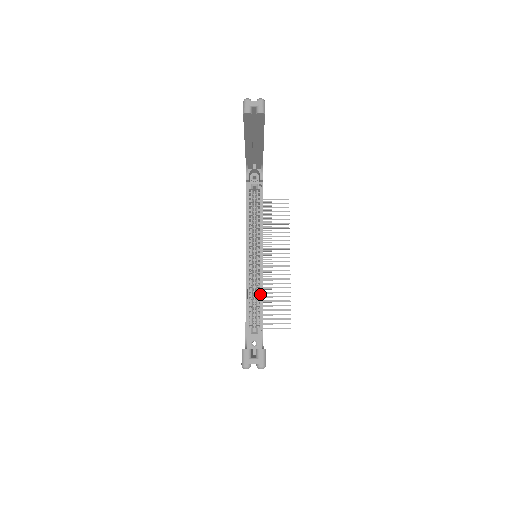
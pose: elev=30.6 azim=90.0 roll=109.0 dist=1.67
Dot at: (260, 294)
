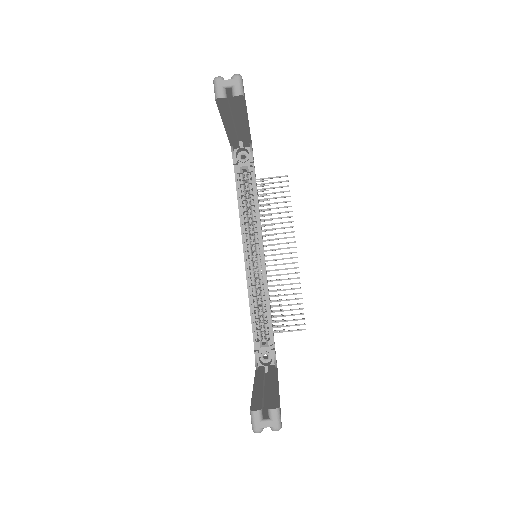
Dot at: (266, 300)
